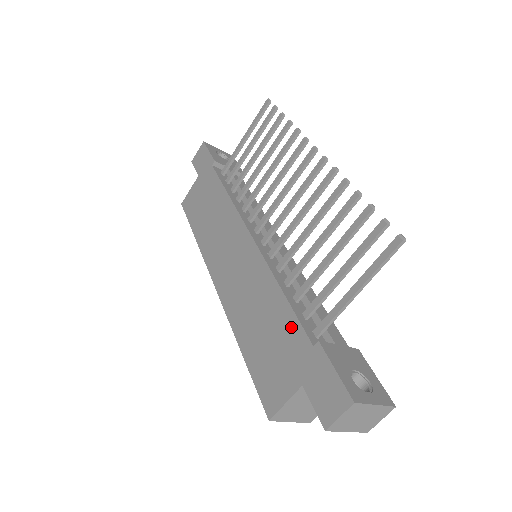
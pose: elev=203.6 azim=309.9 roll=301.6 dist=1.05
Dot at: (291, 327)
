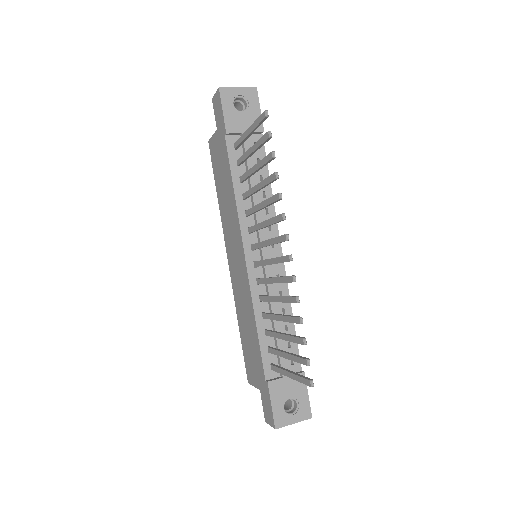
Dot at: (258, 355)
